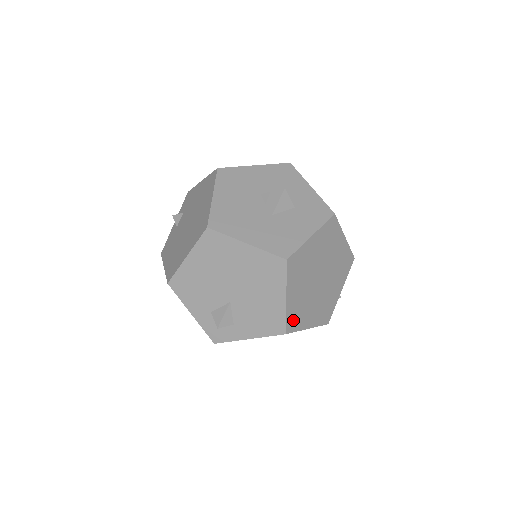
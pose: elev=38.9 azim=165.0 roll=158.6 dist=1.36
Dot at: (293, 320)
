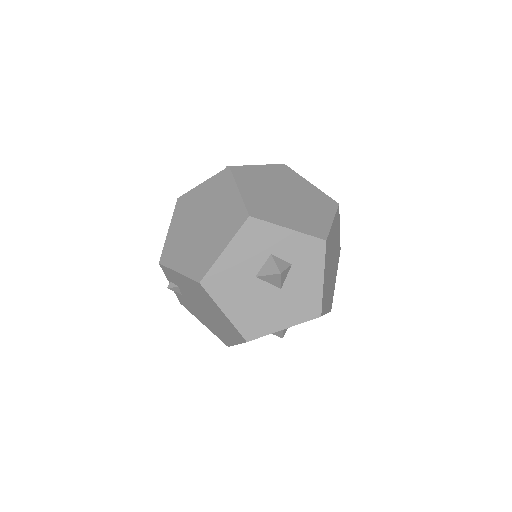
Dot at: (331, 302)
